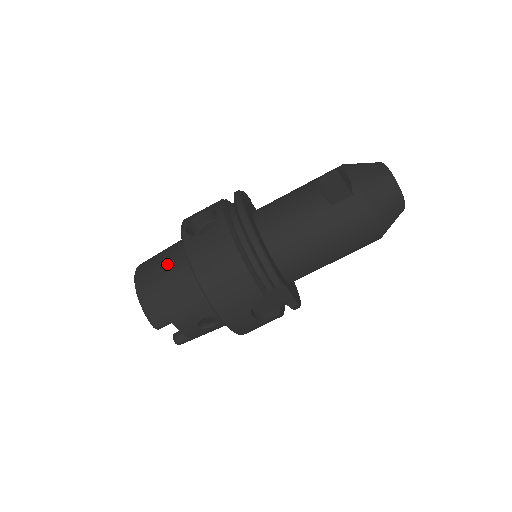
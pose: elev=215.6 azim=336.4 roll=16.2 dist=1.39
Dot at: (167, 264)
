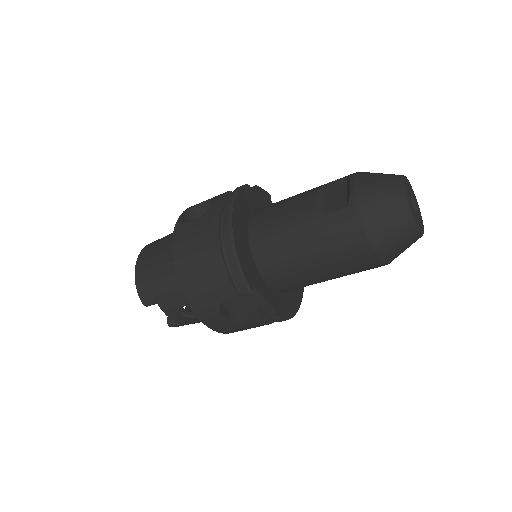
Dot at: (164, 245)
